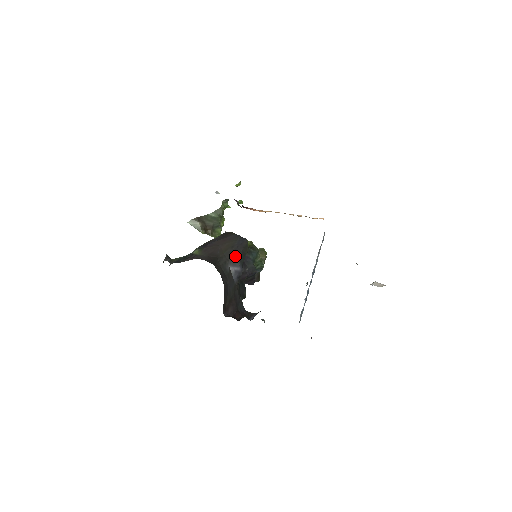
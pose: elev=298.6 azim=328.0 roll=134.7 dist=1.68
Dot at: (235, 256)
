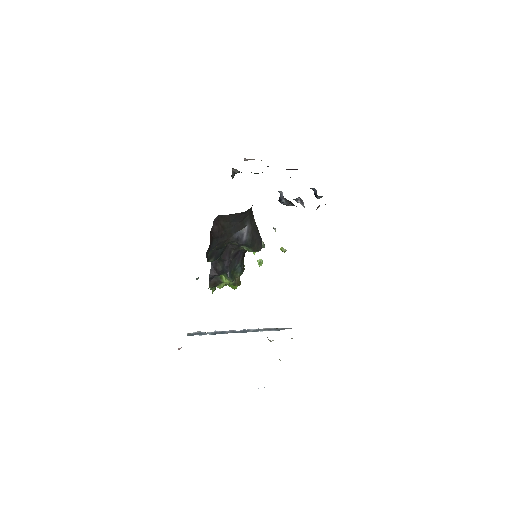
Dot at: (253, 233)
